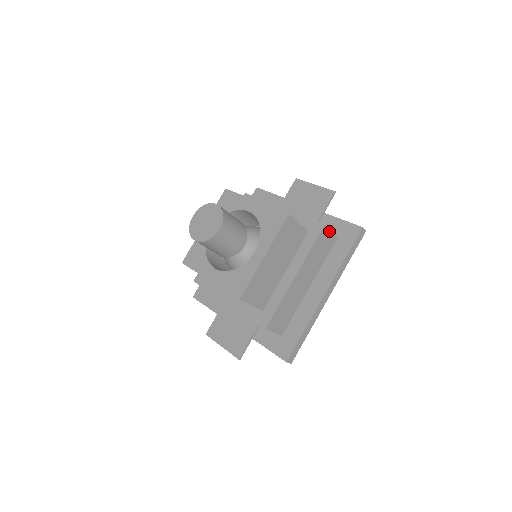
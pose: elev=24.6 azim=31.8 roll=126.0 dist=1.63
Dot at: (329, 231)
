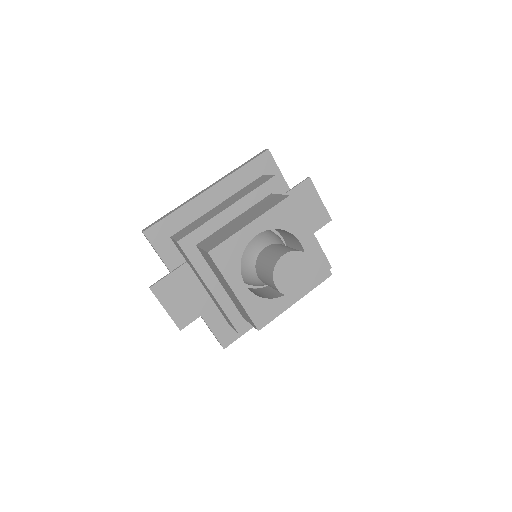
Dot at: occluded
